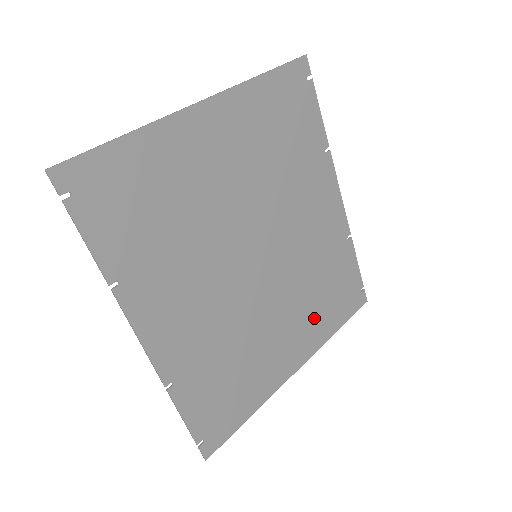
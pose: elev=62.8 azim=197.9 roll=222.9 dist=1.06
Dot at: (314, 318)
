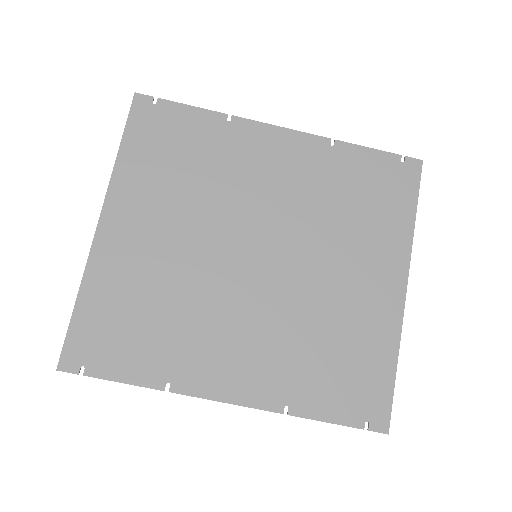
Dot at: (373, 236)
